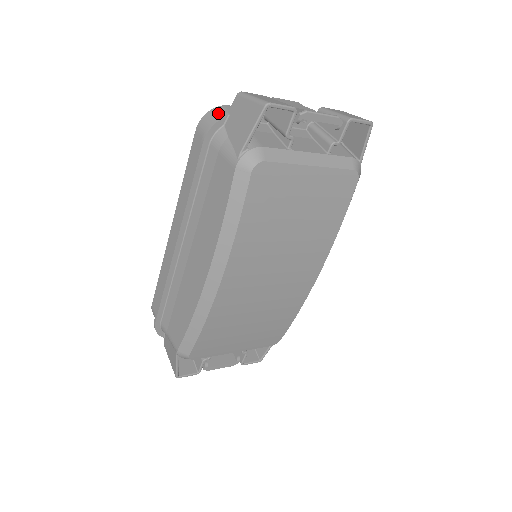
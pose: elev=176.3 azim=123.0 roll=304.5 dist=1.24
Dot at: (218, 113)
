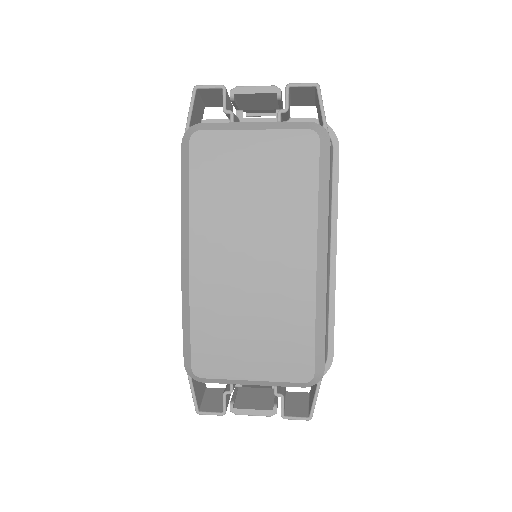
Dot at: occluded
